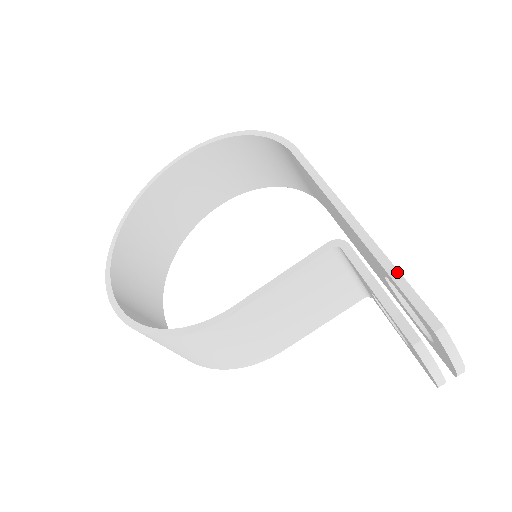
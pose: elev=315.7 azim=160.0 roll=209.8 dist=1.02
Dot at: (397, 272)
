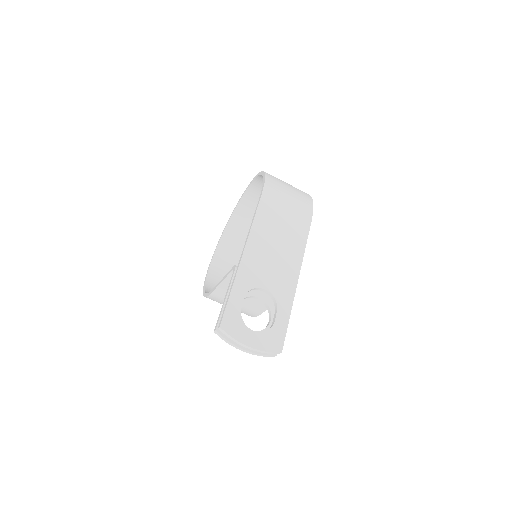
Dot at: (230, 293)
